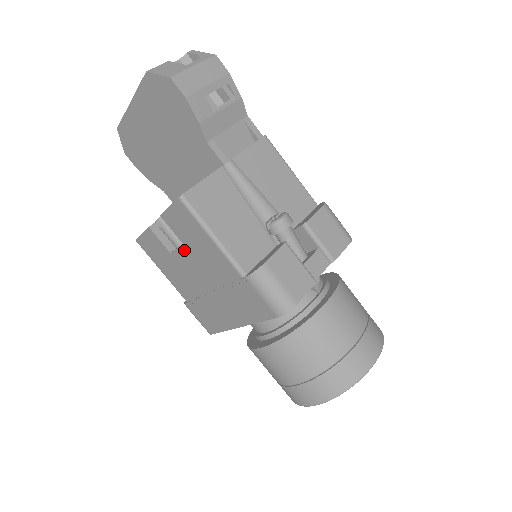
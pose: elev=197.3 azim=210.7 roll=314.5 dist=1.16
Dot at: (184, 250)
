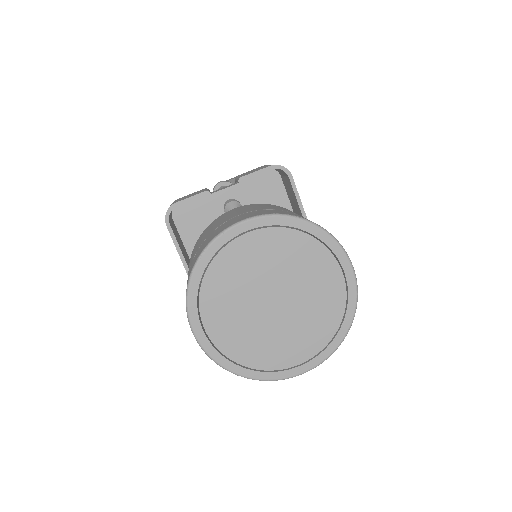
Dot at: occluded
